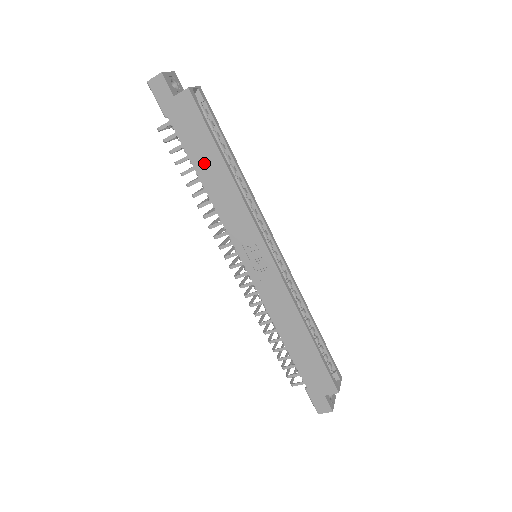
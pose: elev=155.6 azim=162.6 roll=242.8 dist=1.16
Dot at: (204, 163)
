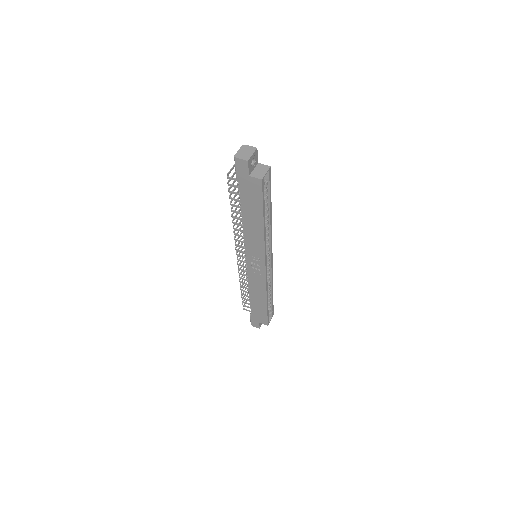
Dot at: (250, 213)
